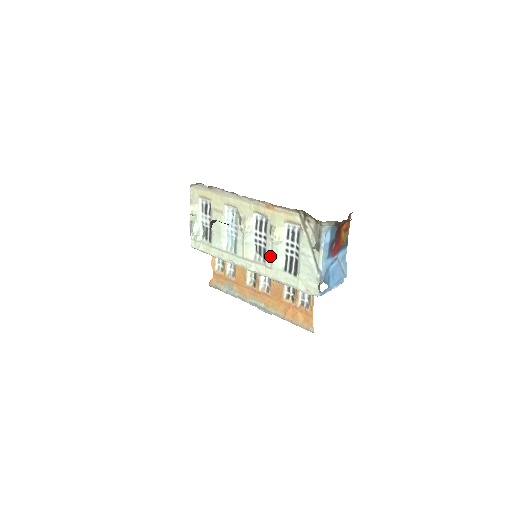
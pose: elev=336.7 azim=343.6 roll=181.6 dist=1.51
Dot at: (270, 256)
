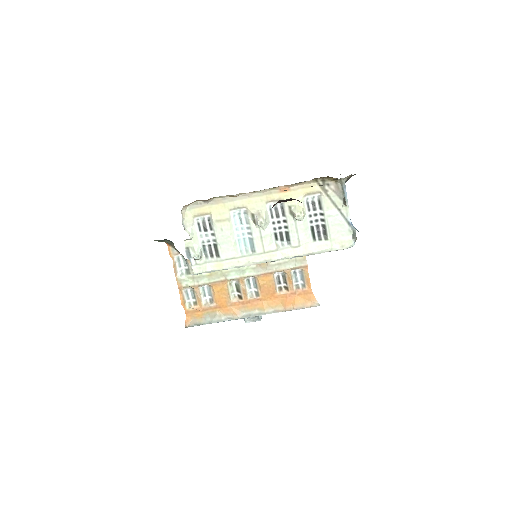
Dot at: (296, 235)
